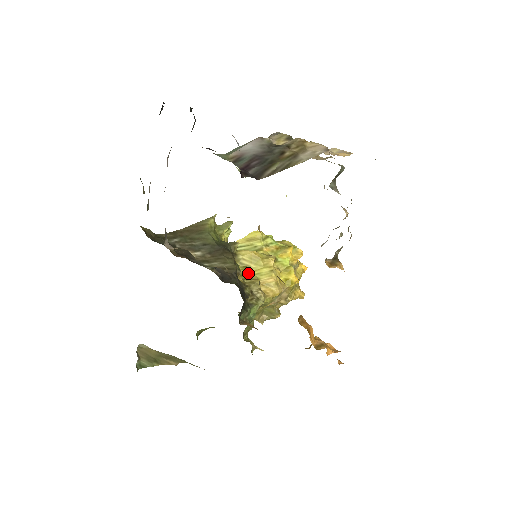
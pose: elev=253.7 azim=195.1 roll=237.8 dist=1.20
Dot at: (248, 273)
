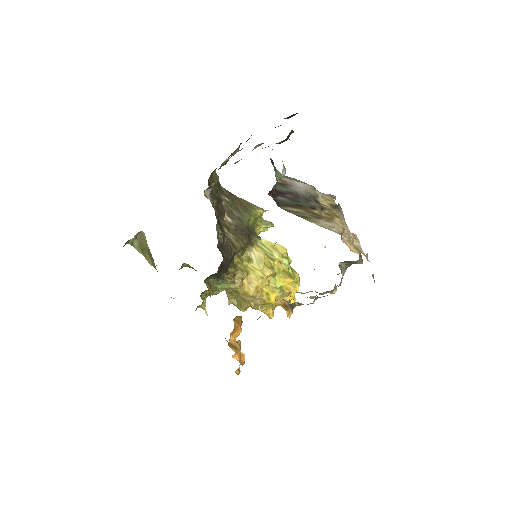
Dot at: (247, 263)
